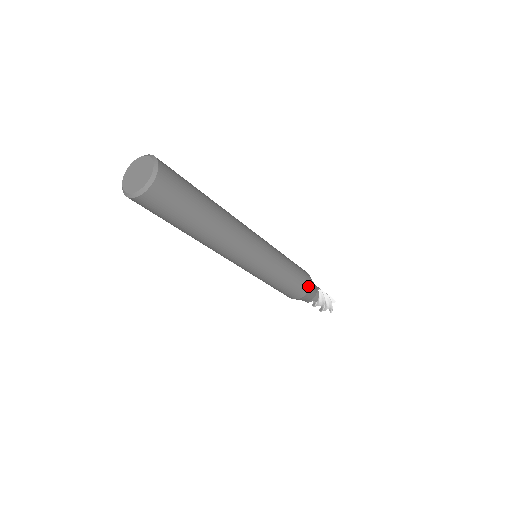
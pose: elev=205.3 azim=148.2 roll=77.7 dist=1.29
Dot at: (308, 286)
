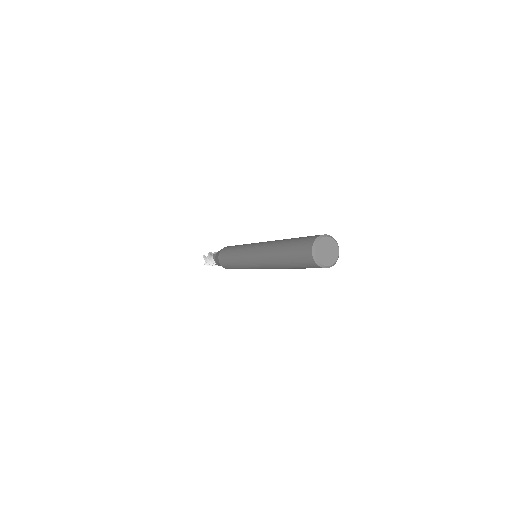
Dot at: occluded
